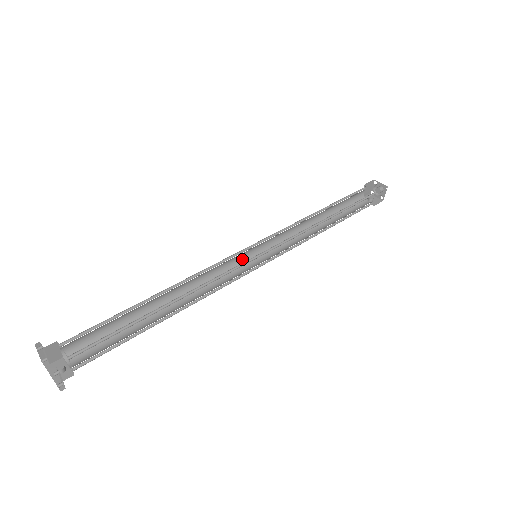
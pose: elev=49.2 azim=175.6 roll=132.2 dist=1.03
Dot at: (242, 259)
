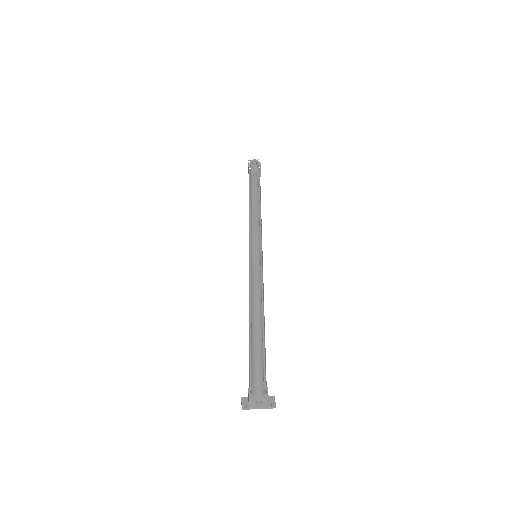
Dot at: occluded
